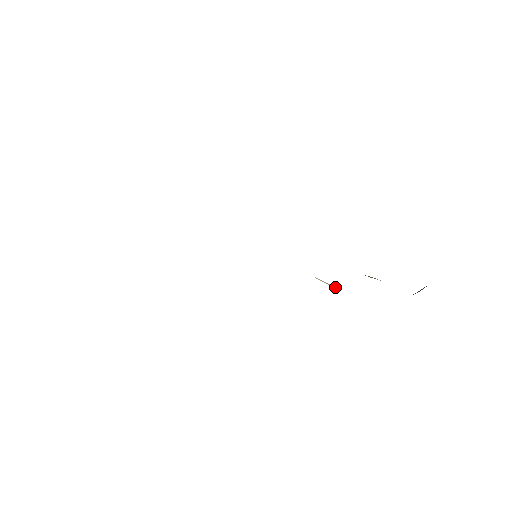
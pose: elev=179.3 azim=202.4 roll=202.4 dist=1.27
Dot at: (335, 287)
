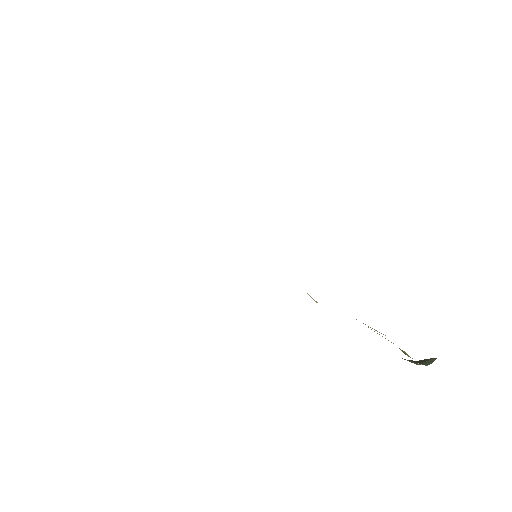
Dot at: occluded
